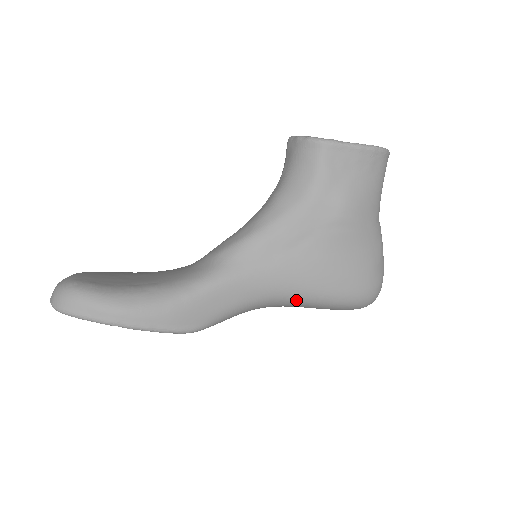
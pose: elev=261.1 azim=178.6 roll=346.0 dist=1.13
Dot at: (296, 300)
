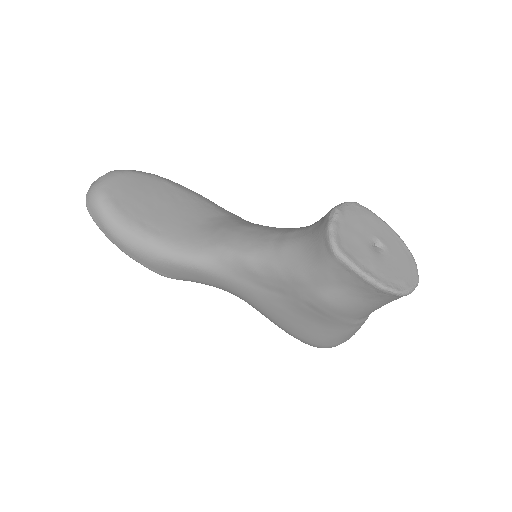
Dot at: (257, 310)
